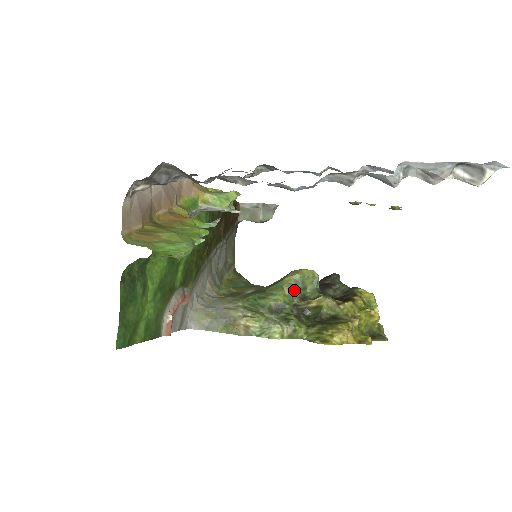
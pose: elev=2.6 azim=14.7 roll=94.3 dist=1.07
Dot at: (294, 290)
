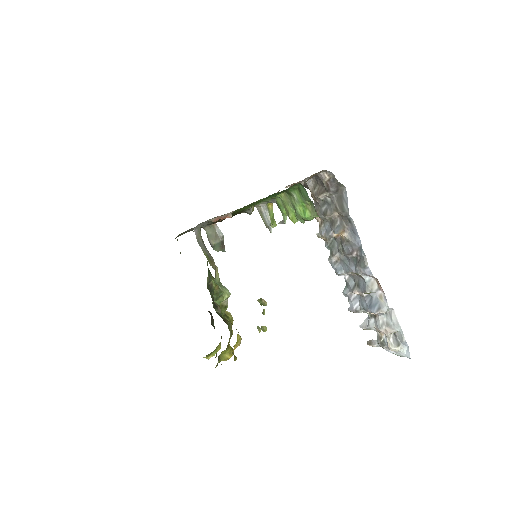
Dot at: (217, 292)
